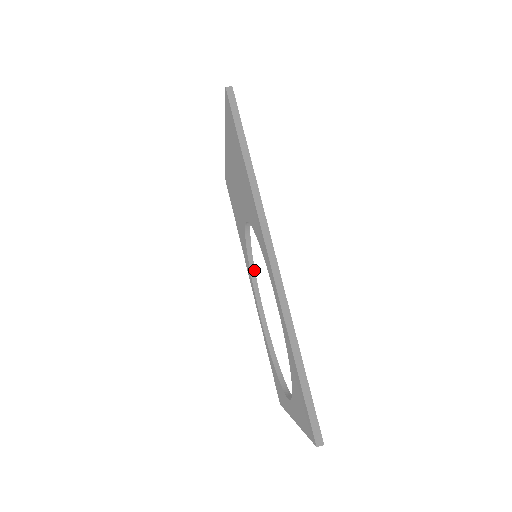
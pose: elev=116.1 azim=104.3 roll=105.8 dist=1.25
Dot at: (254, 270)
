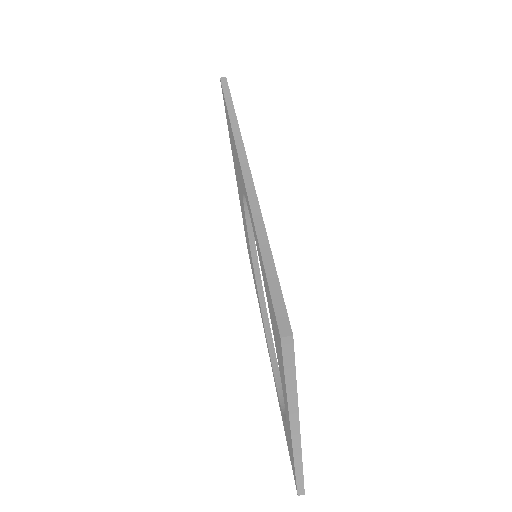
Dot at: (266, 310)
